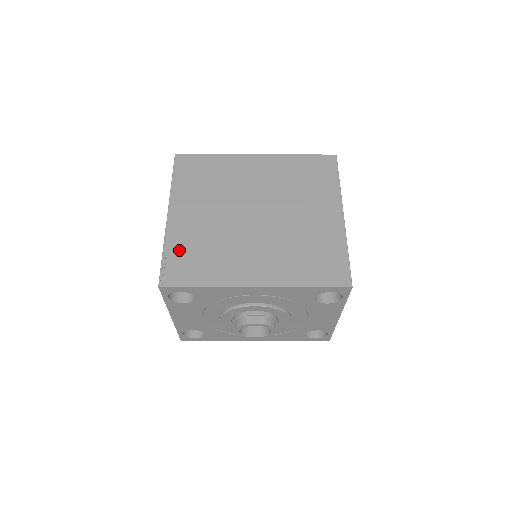
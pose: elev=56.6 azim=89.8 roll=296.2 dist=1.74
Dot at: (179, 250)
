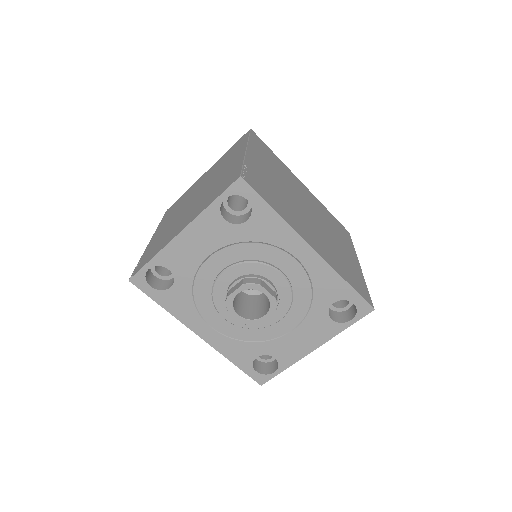
Dot at: (256, 174)
